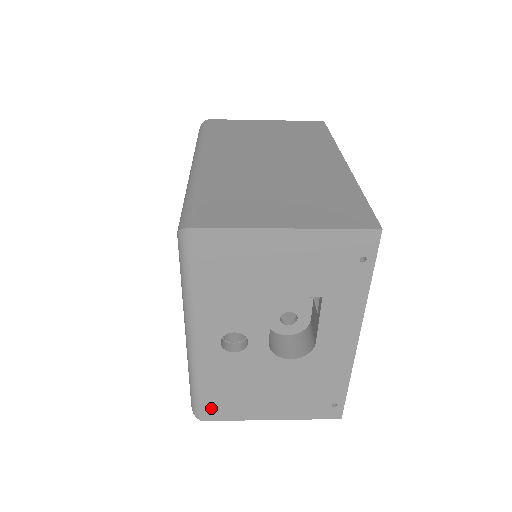
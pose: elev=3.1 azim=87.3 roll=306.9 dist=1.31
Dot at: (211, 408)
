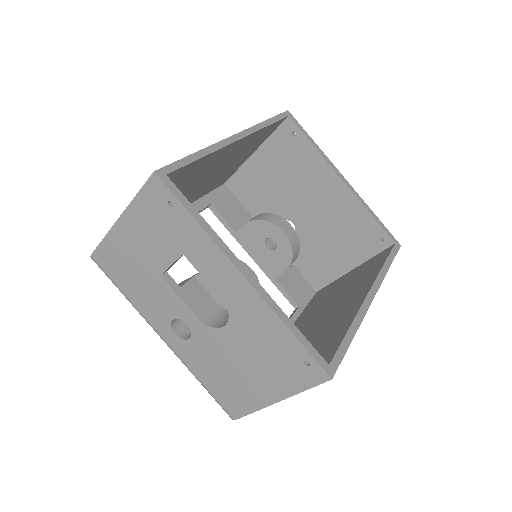
Dot at: (227, 403)
